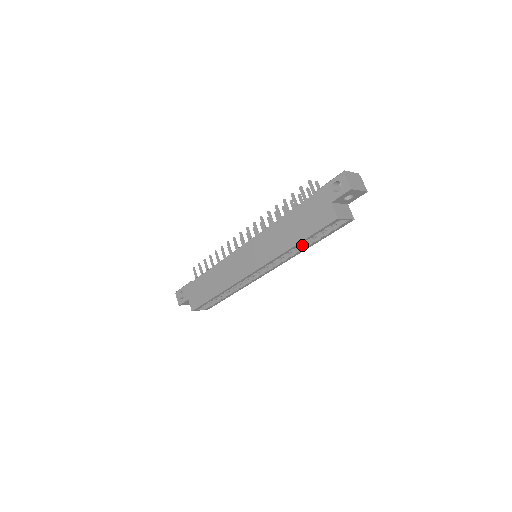
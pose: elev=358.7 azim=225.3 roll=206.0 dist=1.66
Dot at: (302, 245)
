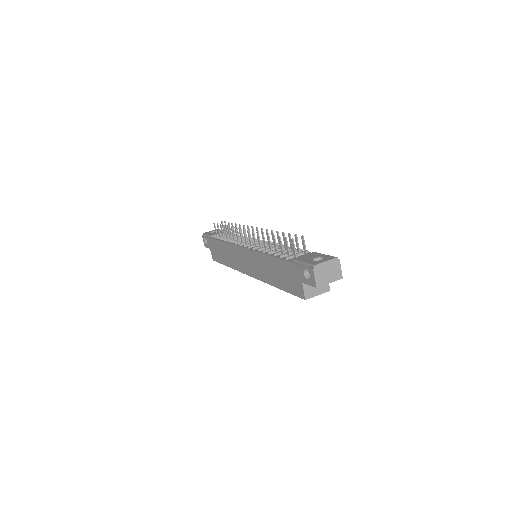
Dot at: occluded
